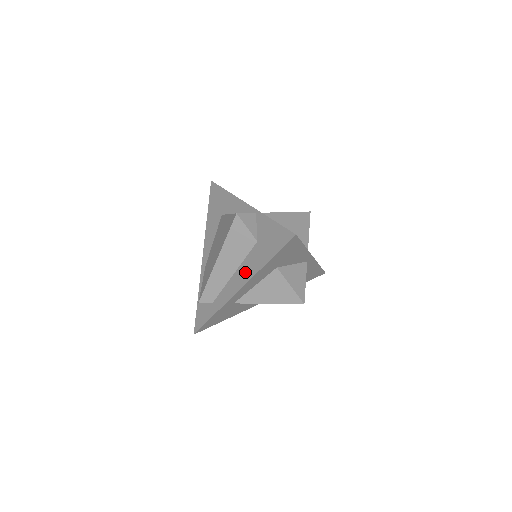
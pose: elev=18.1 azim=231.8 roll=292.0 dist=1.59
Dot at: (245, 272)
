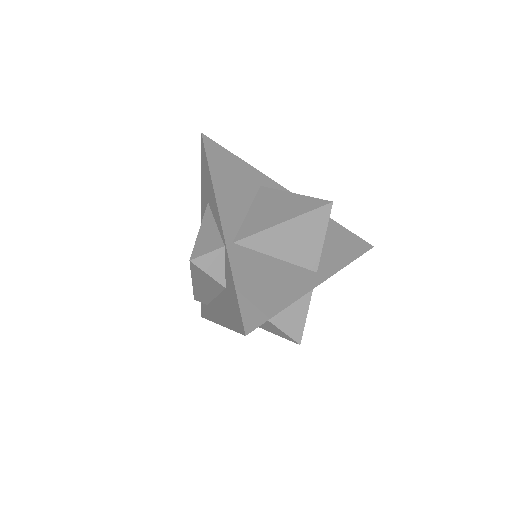
Dot at: (220, 311)
